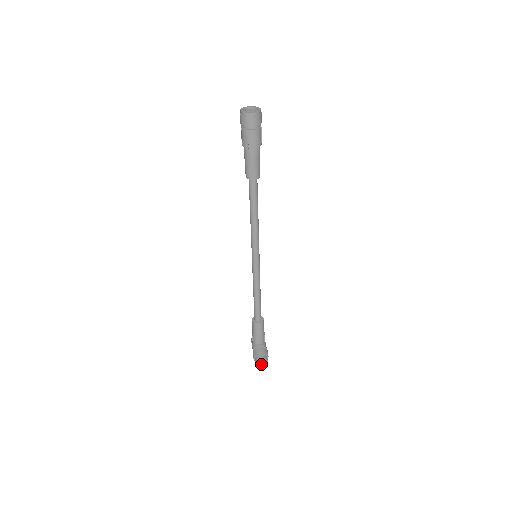
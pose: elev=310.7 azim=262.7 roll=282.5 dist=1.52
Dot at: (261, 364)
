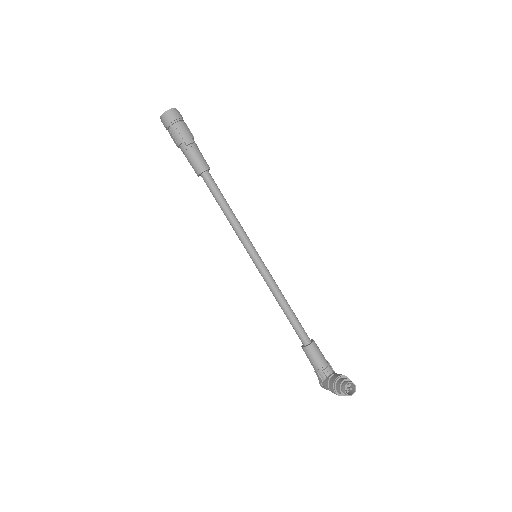
Dot at: (348, 392)
